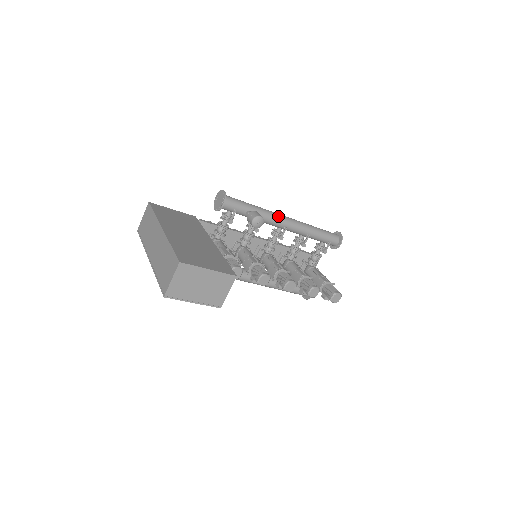
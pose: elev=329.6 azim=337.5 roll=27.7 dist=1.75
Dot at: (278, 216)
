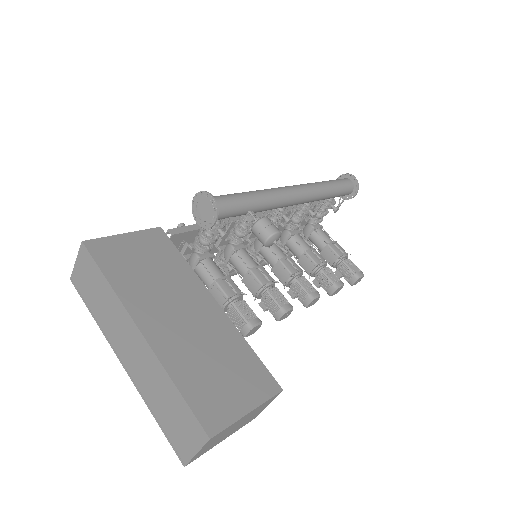
Dot at: (286, 196)
